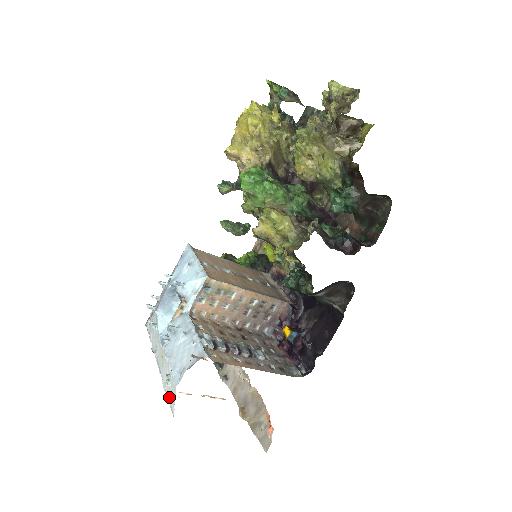
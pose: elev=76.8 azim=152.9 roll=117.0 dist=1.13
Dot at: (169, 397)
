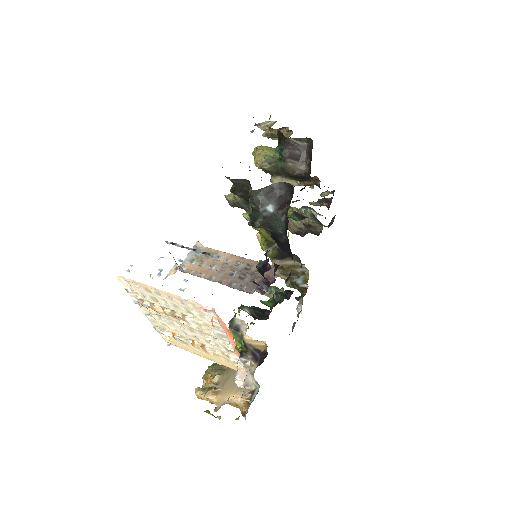
Dot at: occluded
